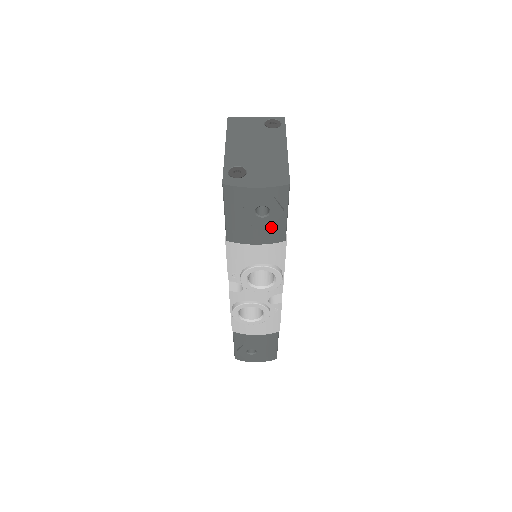
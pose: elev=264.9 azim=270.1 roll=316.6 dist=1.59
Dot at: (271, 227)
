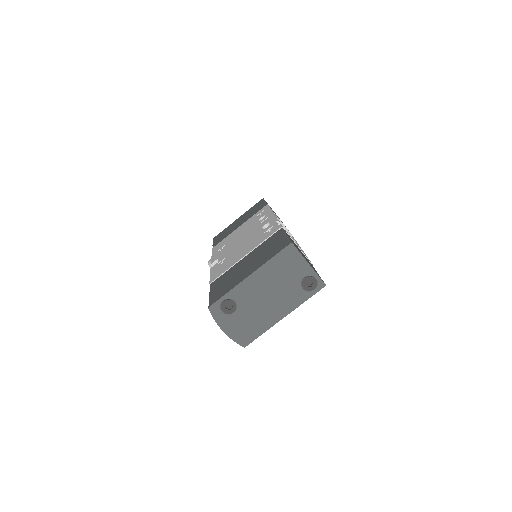
Dot at: occluded
